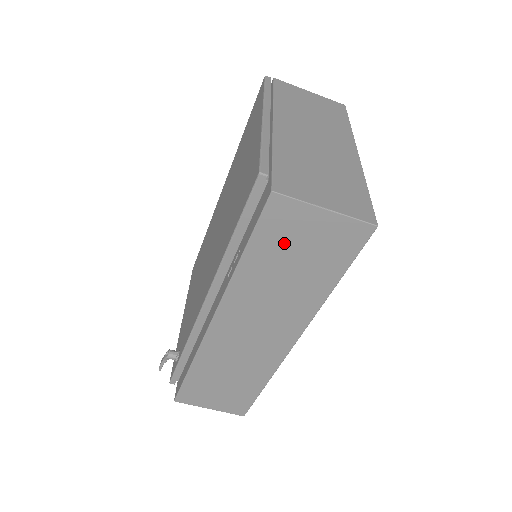
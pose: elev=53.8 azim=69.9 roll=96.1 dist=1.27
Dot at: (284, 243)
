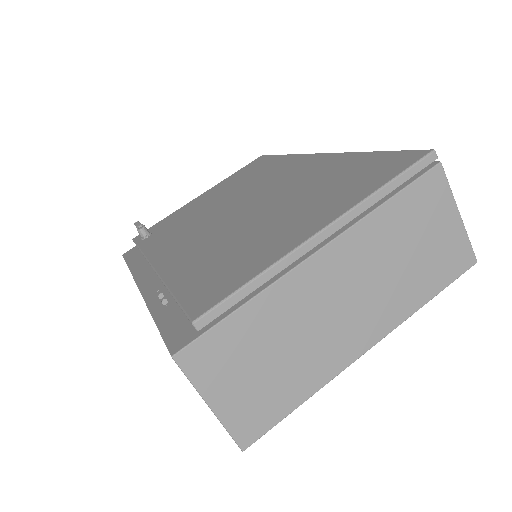
Dot at: occluded
